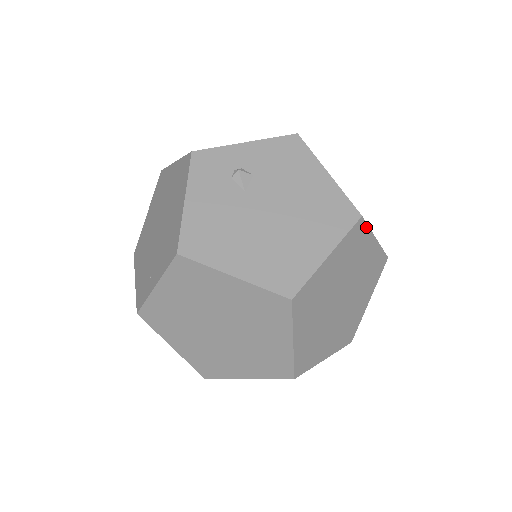
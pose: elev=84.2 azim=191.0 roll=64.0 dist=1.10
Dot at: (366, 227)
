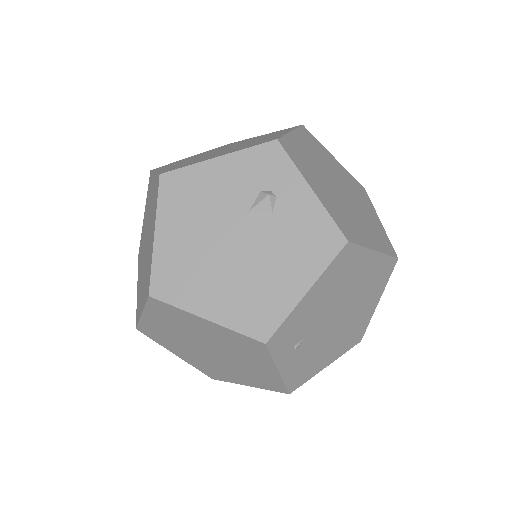
Dot at: (268, 354)
